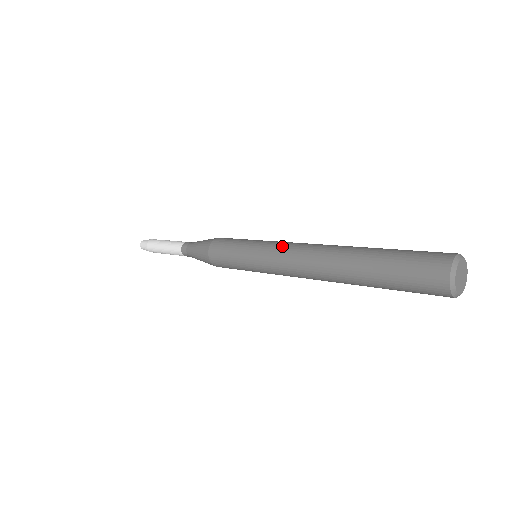
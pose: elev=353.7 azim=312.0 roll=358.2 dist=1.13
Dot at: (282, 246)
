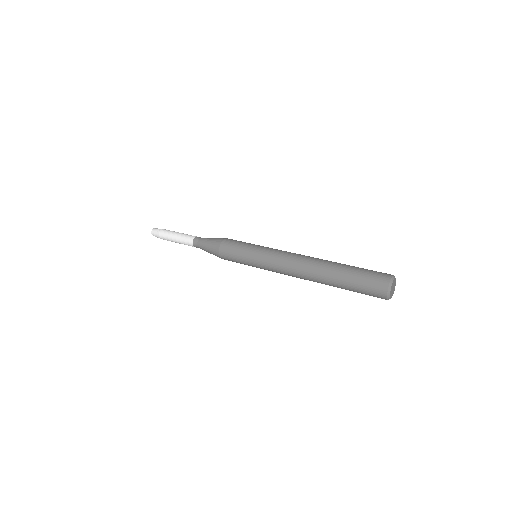
Dot at: (276, 262)
